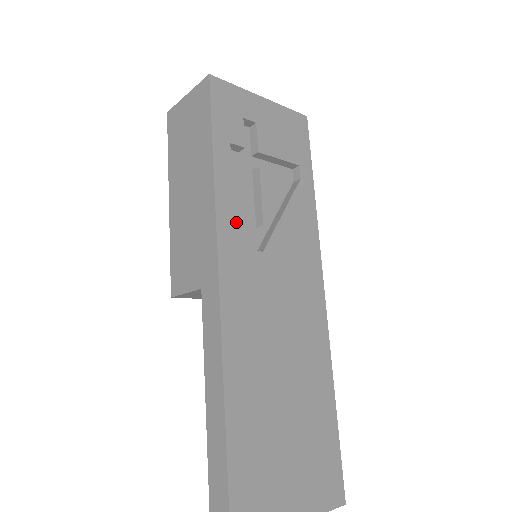
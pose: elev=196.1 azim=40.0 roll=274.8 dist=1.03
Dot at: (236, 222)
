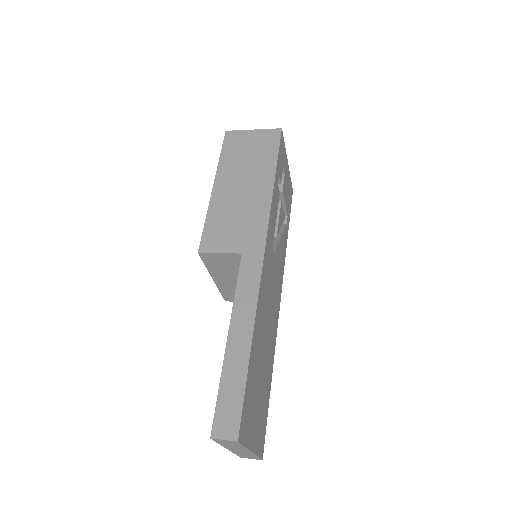
Dot at: (273, 223)
